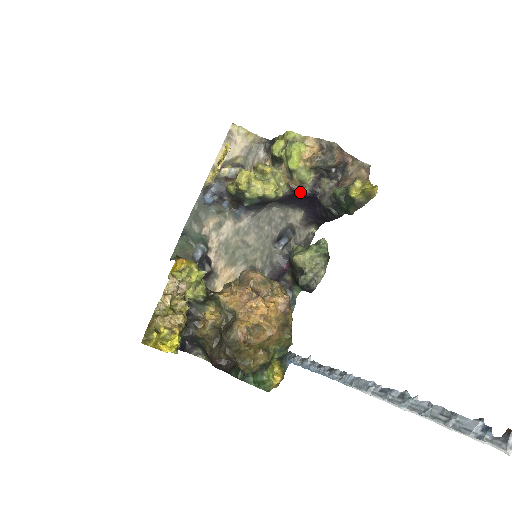
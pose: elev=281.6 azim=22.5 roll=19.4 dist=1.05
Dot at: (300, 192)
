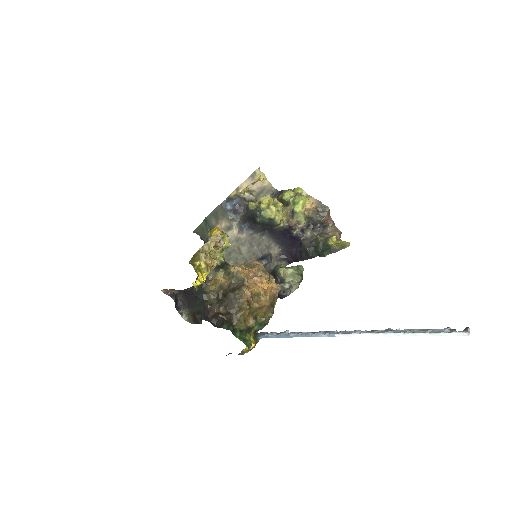
Dot at: (292, 230)
